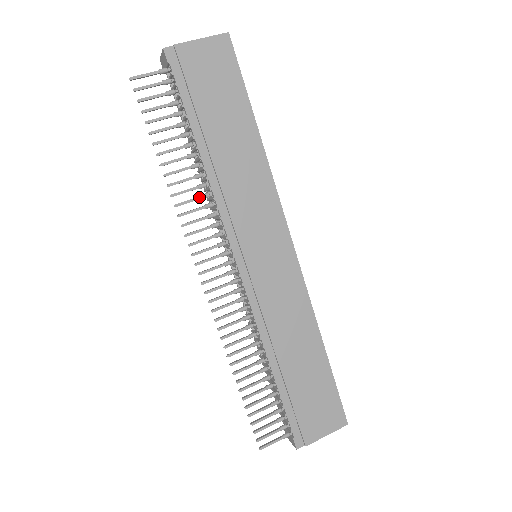
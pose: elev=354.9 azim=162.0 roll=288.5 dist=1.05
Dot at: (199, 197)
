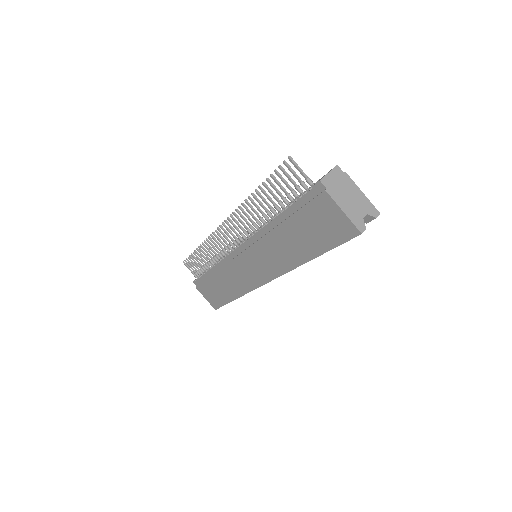
Dot at: (255, 219)
